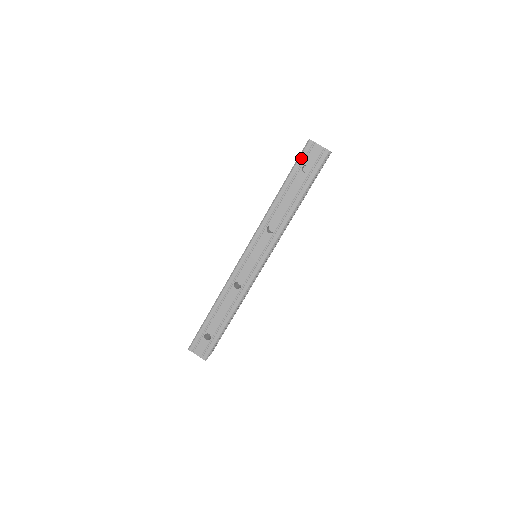
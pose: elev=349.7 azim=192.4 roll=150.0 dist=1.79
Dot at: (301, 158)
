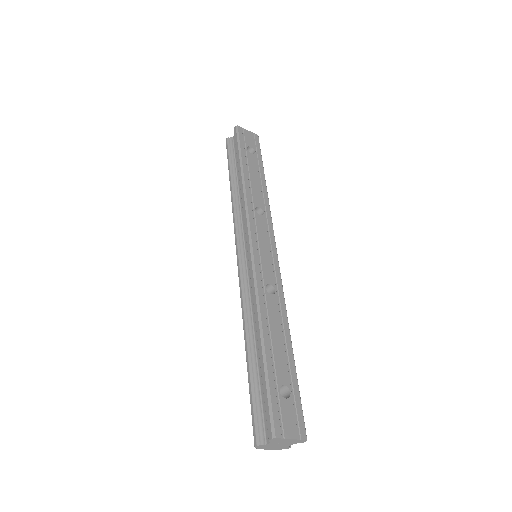
Dot at: (241, 141)
